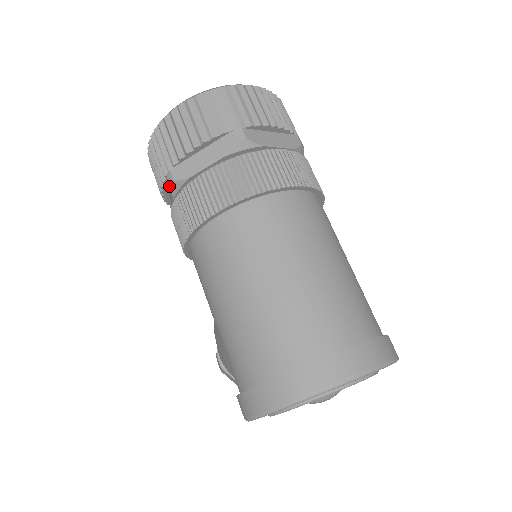
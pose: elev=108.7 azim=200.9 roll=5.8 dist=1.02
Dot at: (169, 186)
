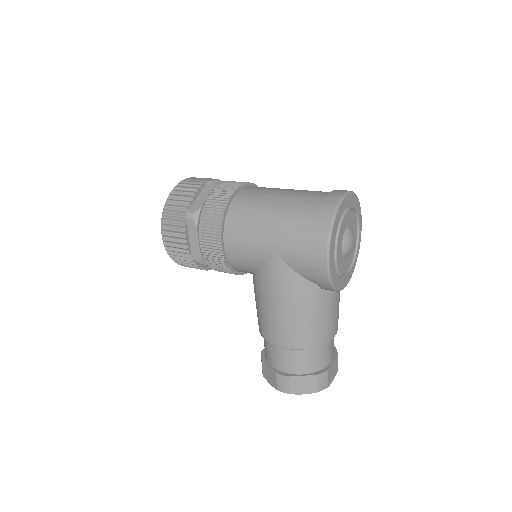
Dot at: (191, 223)
